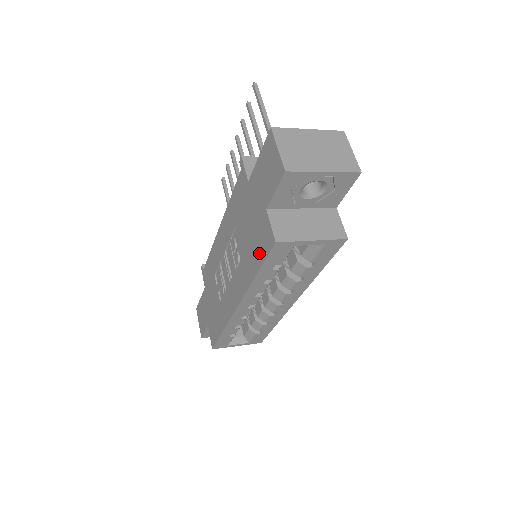
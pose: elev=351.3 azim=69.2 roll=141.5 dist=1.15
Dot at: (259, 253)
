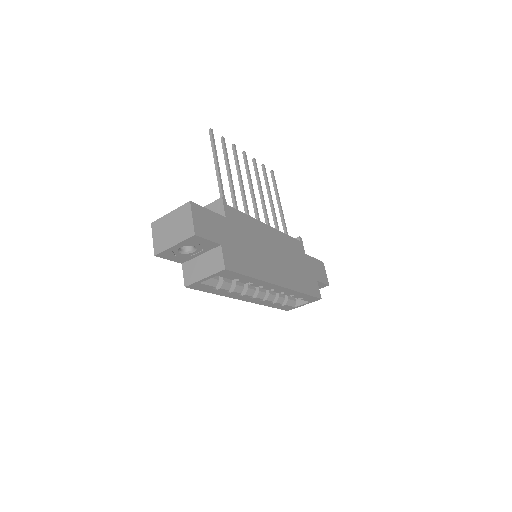
Dot at: occluded
